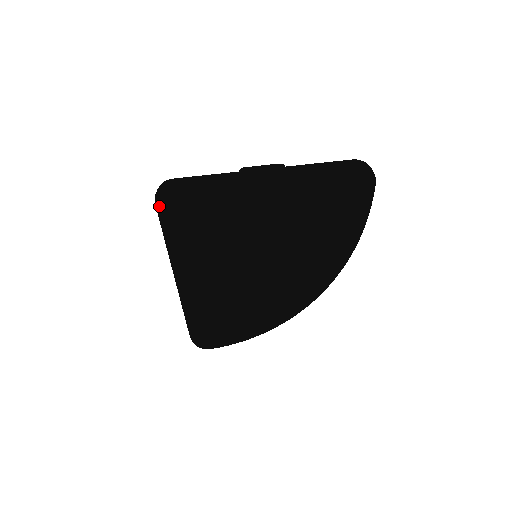
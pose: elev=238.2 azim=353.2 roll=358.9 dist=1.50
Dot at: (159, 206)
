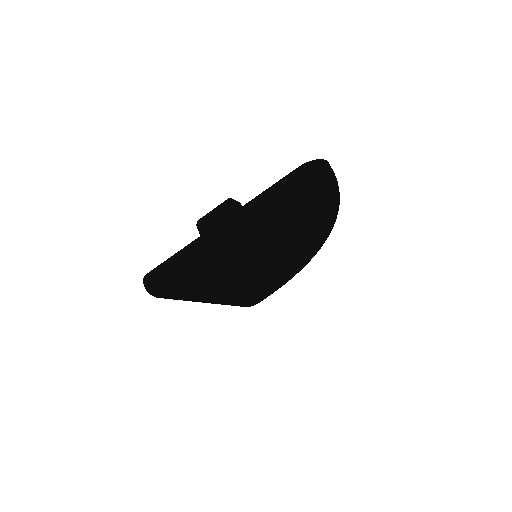
Dot at: occluded
